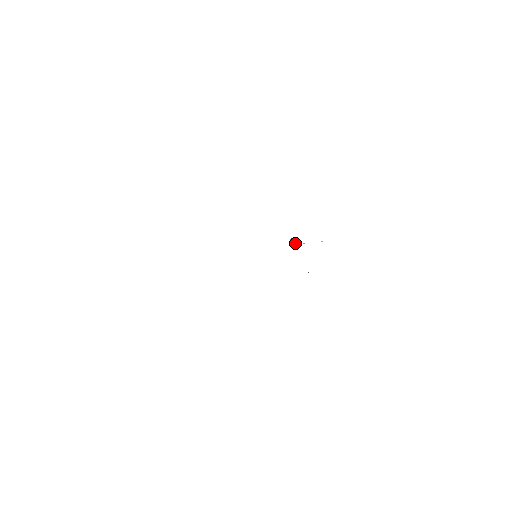
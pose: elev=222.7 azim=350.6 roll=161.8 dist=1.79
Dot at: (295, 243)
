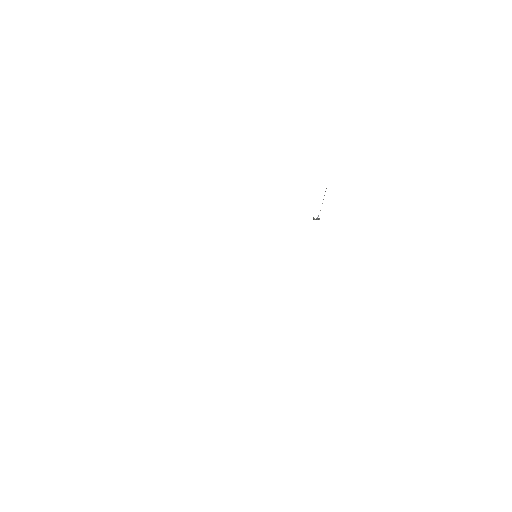
Dot at: (317, 218)
